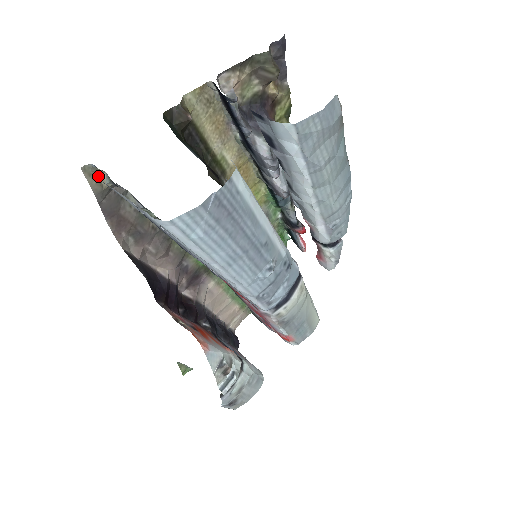
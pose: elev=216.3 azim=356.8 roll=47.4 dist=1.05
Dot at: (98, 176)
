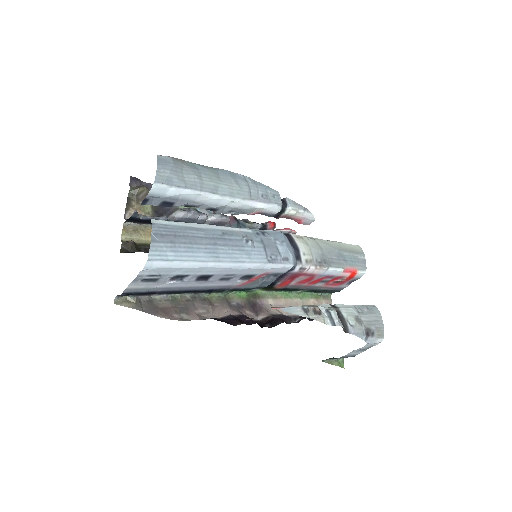
Dot at: (126, 301)
